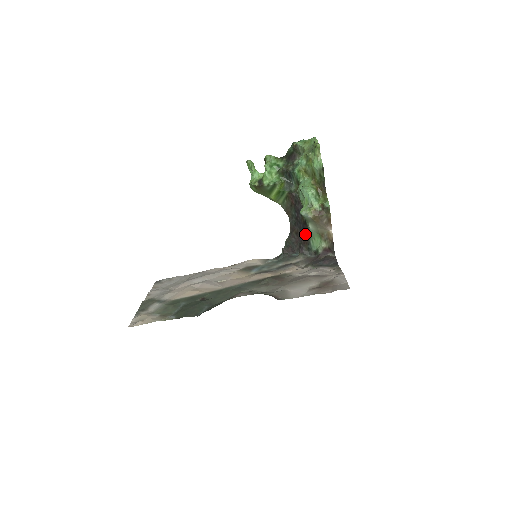
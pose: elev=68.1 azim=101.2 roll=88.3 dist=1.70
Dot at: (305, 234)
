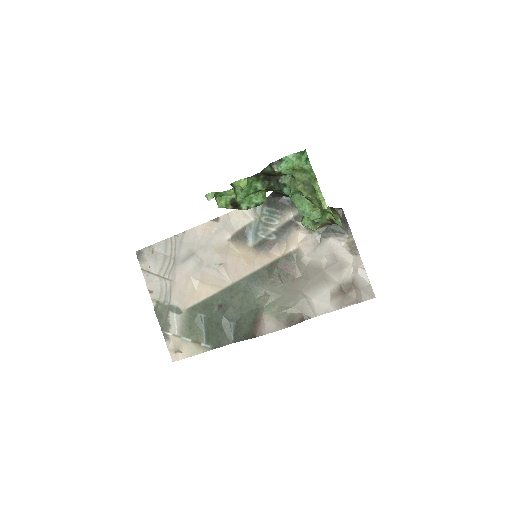
Dot at: occluded
